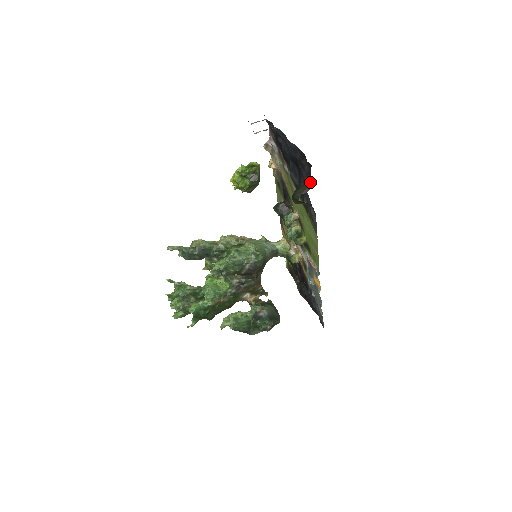
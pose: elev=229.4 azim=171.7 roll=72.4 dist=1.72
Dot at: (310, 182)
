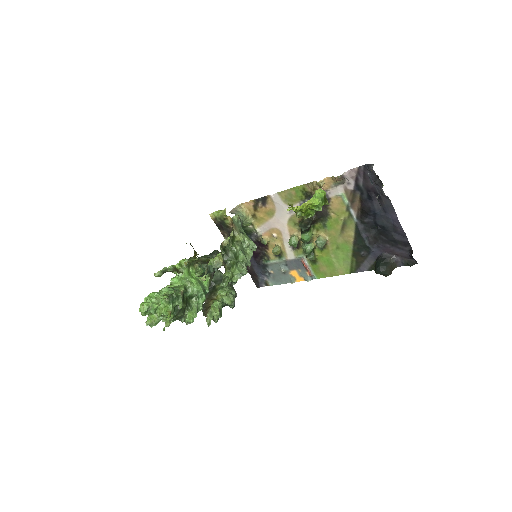
Dot at: (397, 263)
